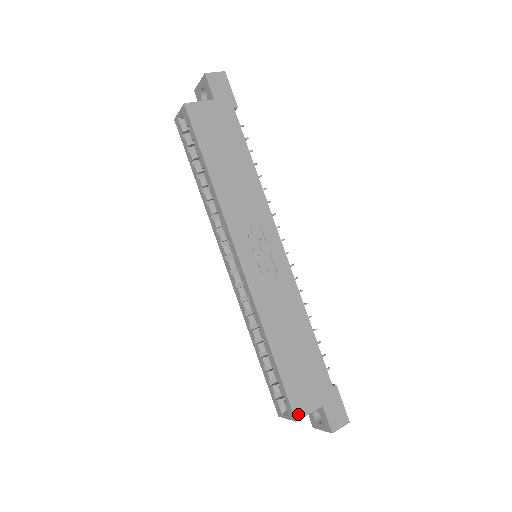
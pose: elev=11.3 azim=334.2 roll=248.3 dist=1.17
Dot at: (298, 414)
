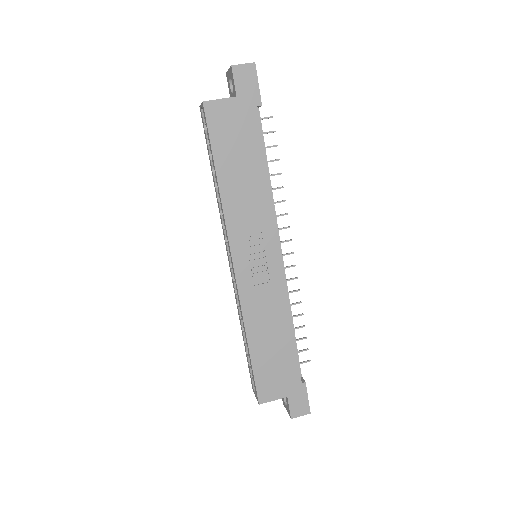
Dot at: (262, 399)
